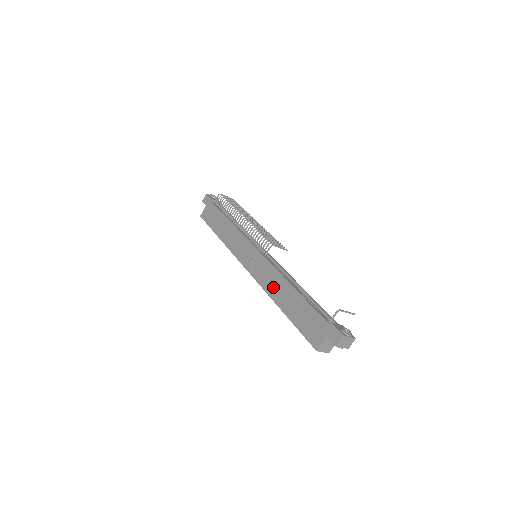
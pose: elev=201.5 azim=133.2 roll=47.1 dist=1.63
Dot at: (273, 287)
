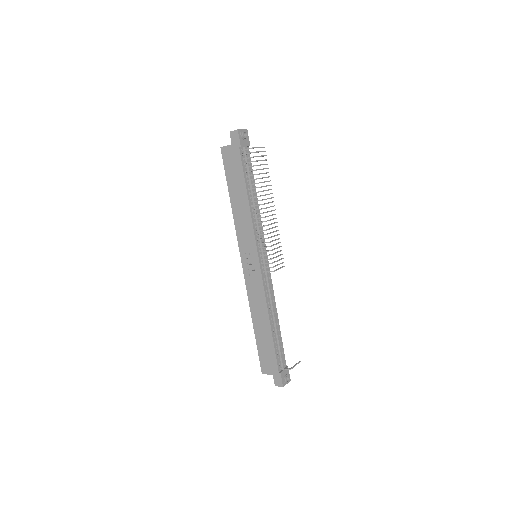
Dot at: (256, 306)
